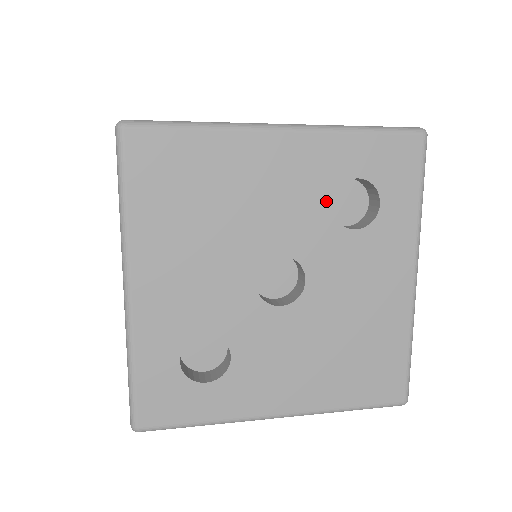
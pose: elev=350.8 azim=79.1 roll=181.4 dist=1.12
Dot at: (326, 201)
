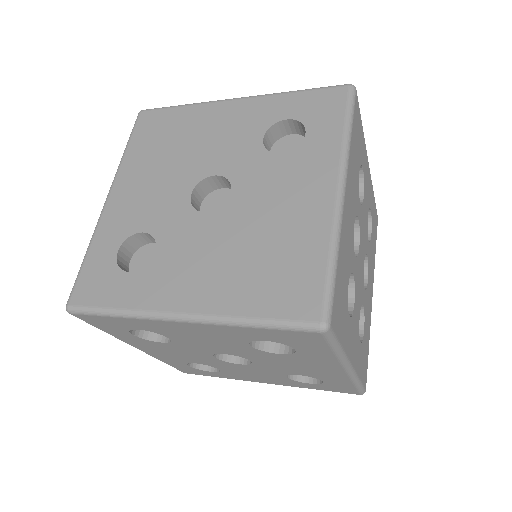
Dot at: (259, 136)
